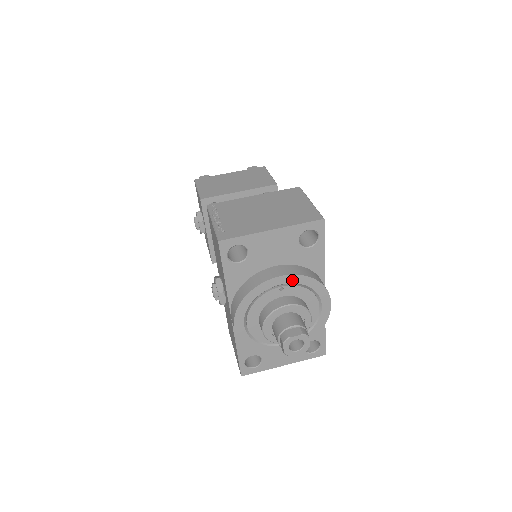
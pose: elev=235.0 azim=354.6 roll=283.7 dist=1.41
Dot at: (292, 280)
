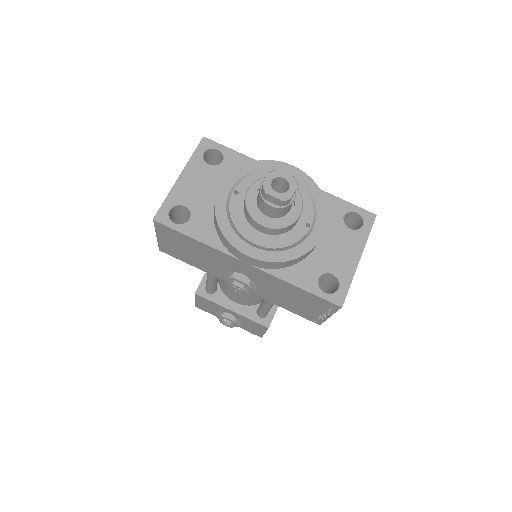
Dot at: (234, 180)
